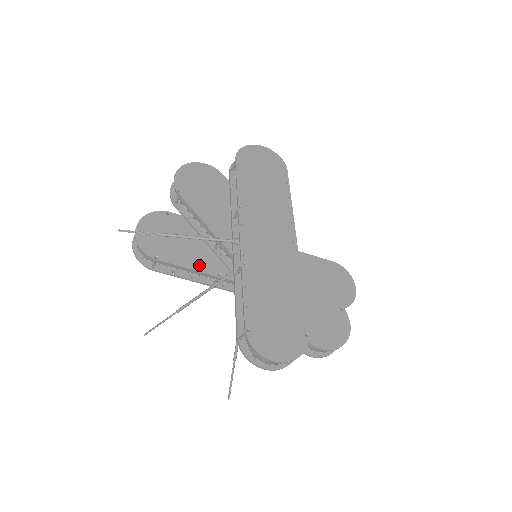
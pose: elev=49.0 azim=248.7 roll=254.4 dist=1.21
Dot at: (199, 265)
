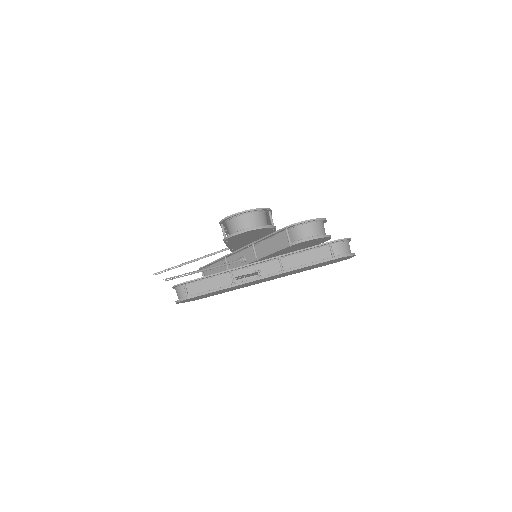
Dot at: occluded
